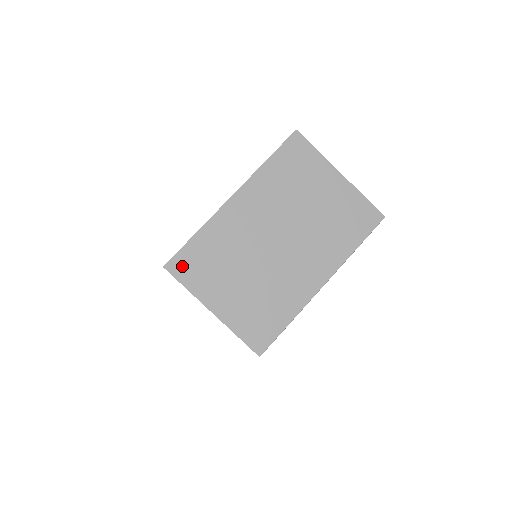
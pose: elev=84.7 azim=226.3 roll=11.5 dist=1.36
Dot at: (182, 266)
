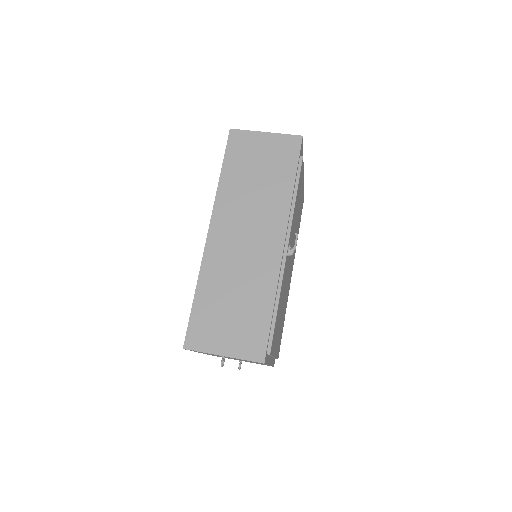
Dot at: occluded
